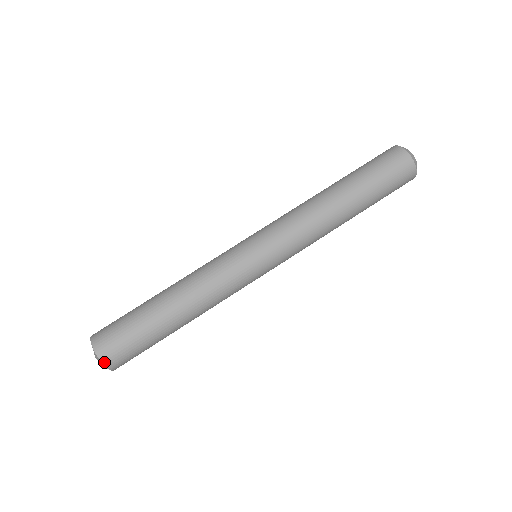
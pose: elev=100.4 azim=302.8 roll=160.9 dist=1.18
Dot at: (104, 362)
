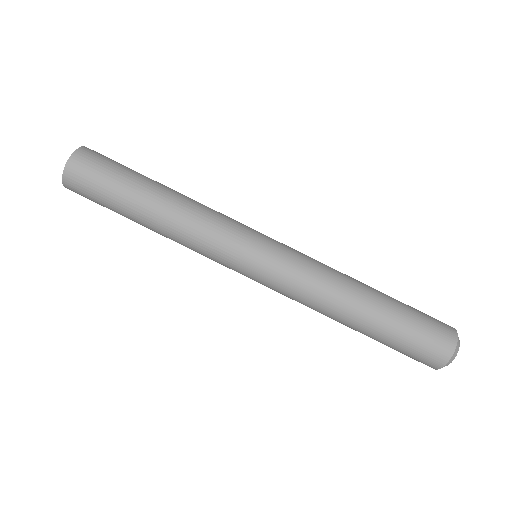
Dot at: (64, 183)
